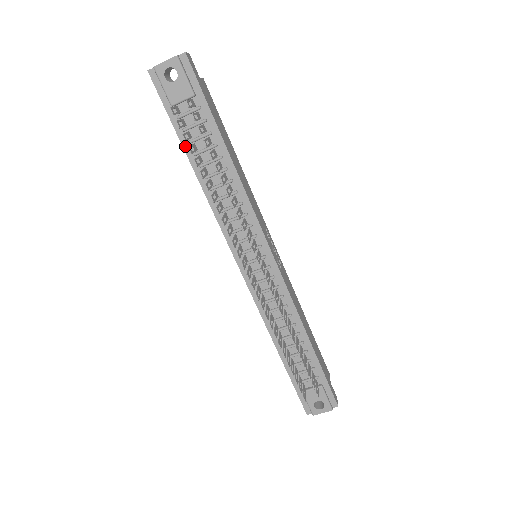
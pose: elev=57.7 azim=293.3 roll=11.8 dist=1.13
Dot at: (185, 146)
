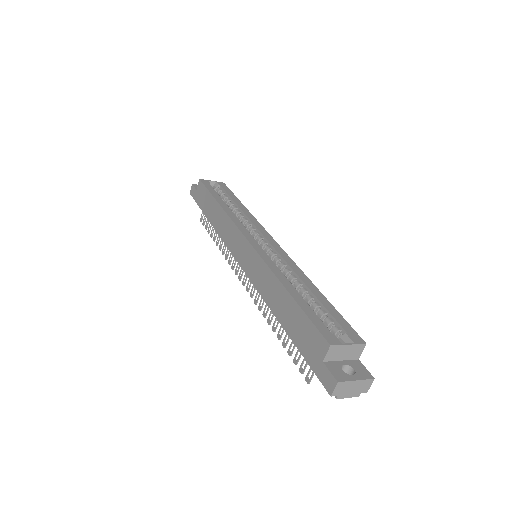
Dot at: (292, 337)
